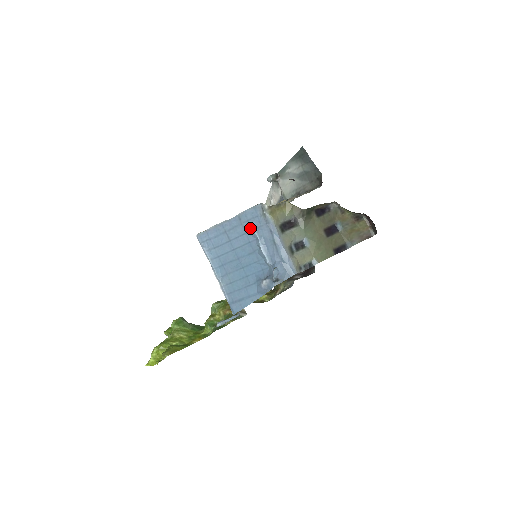
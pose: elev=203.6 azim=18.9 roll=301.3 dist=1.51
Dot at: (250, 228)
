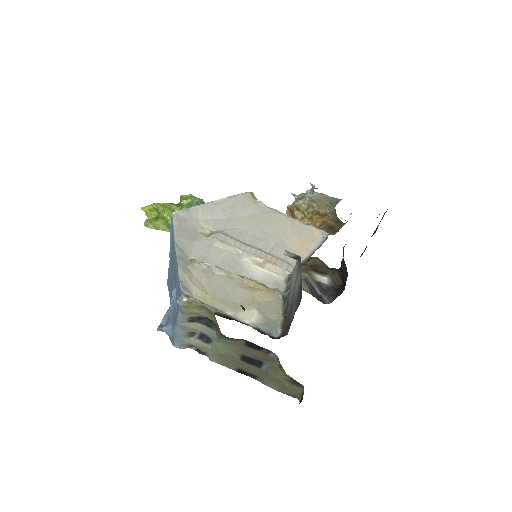
Dot at: (176, 284)
